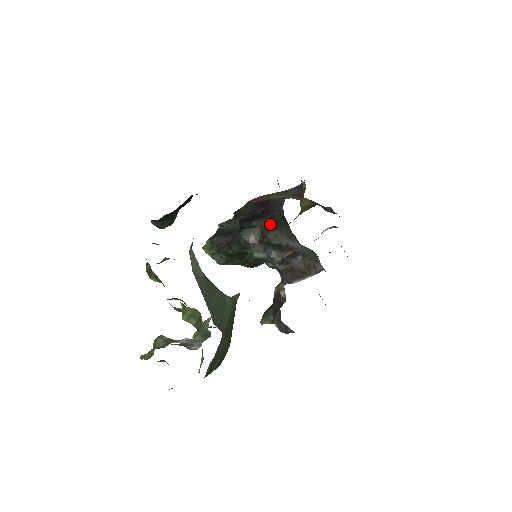
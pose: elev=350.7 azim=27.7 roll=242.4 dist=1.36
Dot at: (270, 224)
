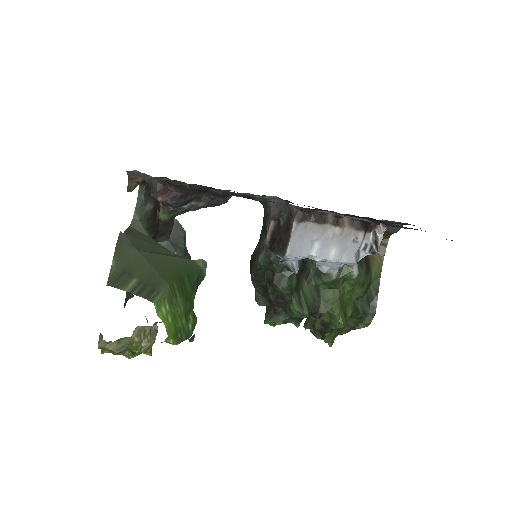
Dot at: occluded
